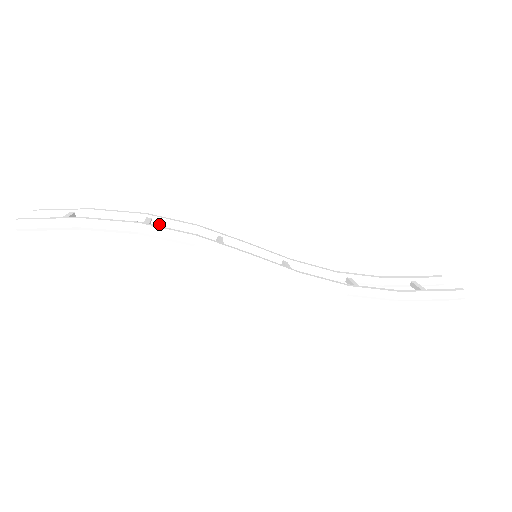
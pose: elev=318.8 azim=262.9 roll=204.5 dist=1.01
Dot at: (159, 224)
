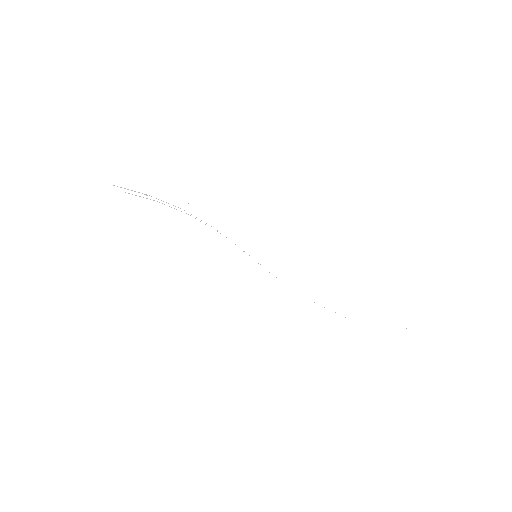
Dot at: occluded
